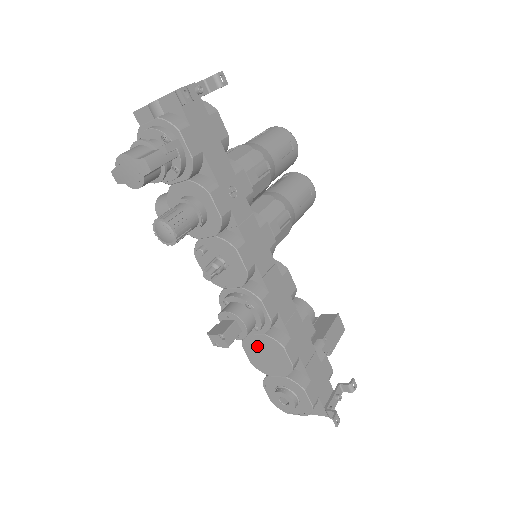
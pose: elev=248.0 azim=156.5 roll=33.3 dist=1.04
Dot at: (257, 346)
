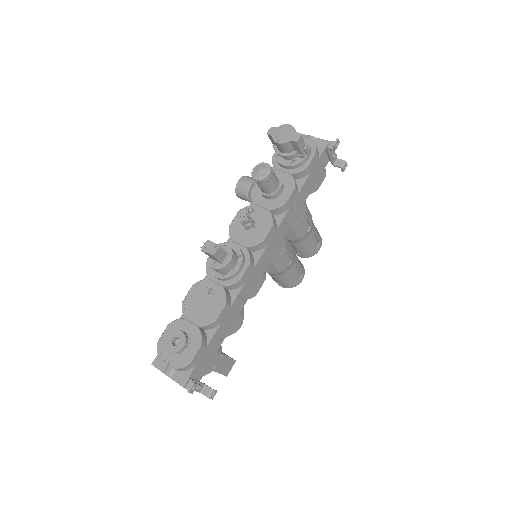
Dot at: (205, 291)
